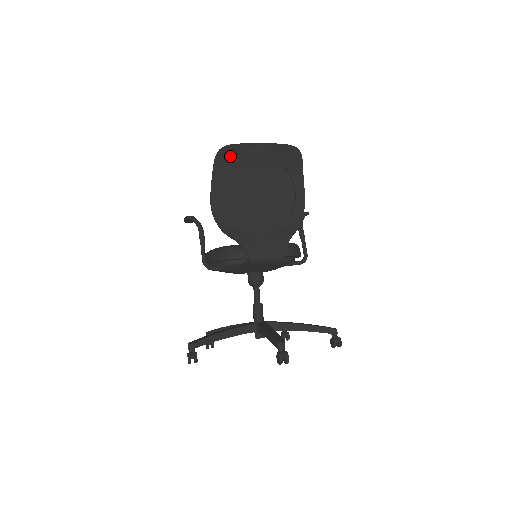
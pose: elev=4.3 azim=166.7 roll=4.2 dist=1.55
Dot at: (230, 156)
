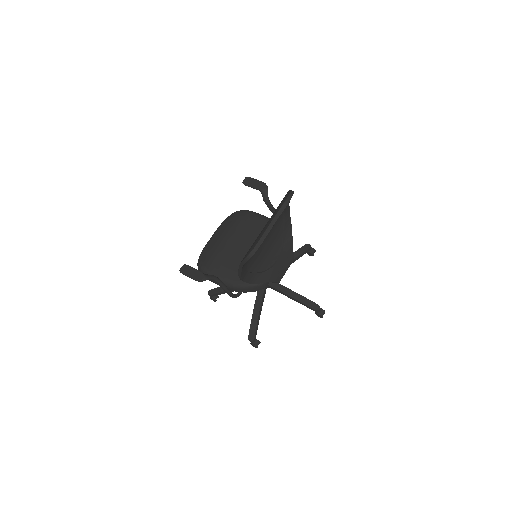
Dot at: occluded
